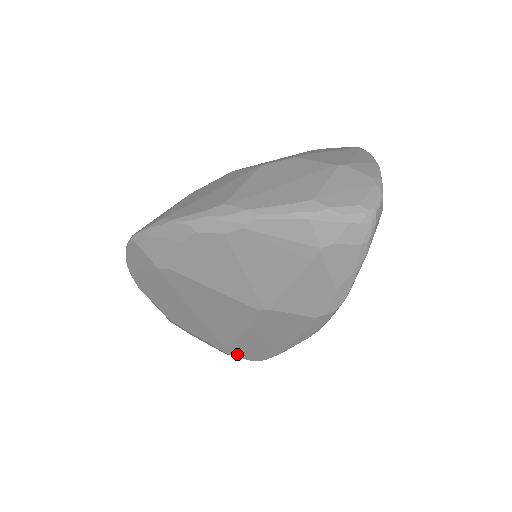
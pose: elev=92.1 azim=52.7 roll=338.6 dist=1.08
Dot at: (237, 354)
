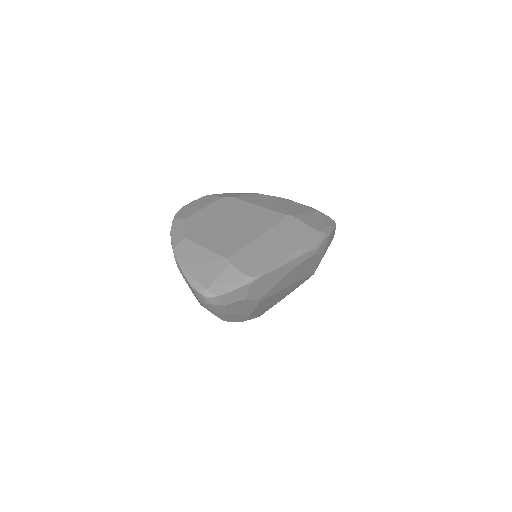
Dot at: (238, 263)
